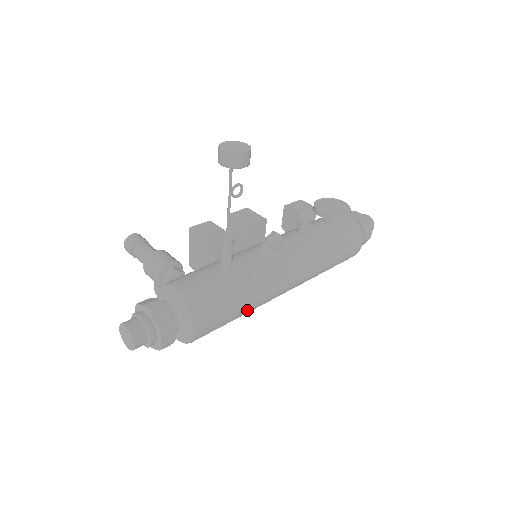
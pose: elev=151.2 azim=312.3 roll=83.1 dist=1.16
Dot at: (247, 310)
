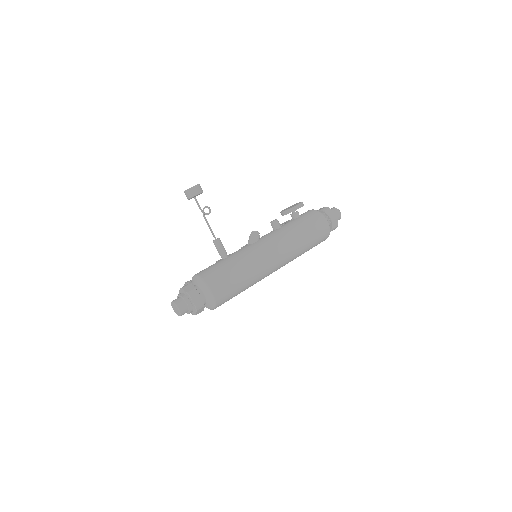
Dot at: (247, 277)
